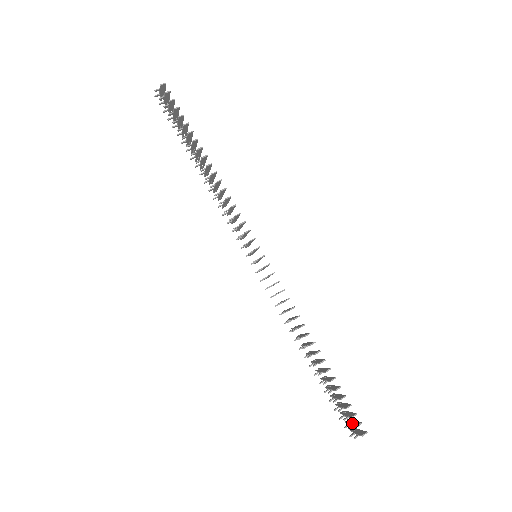
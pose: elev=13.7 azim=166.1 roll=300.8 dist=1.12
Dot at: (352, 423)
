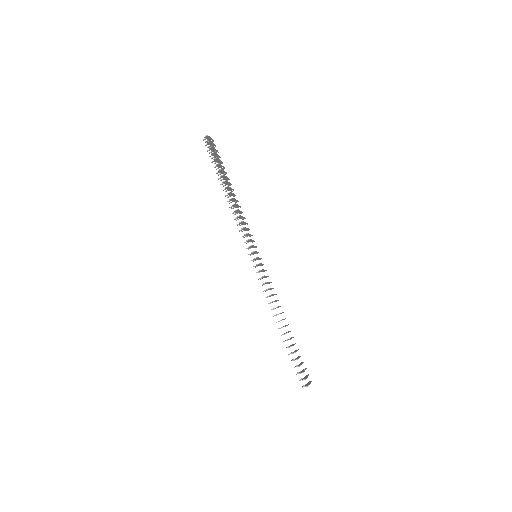
Dot at: (304, 377)
